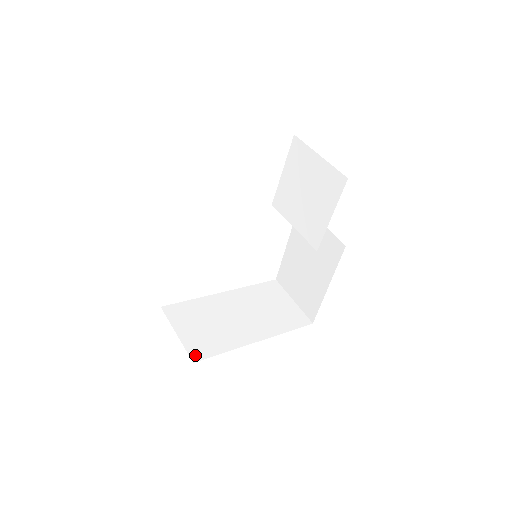
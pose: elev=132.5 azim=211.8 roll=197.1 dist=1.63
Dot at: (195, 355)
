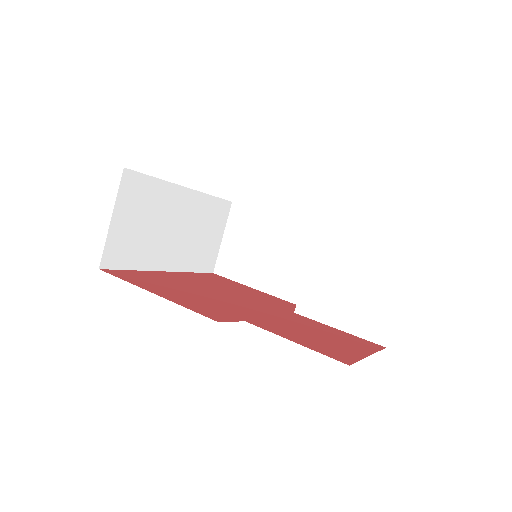
Dot at: (107, 259)
